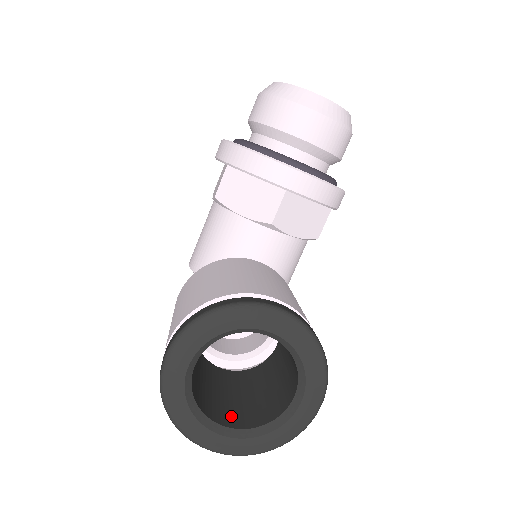
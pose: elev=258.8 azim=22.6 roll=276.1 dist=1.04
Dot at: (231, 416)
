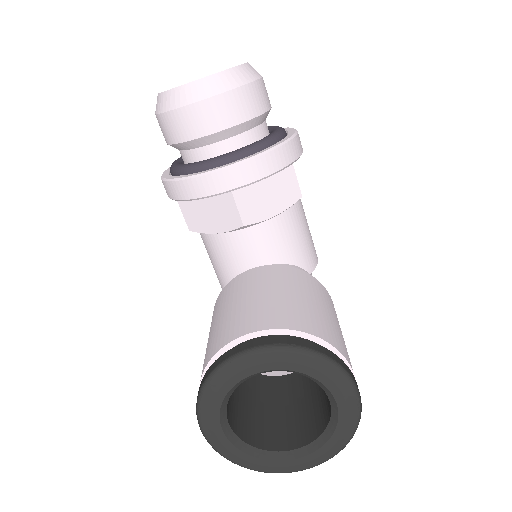
Dot at: (297, 433)
